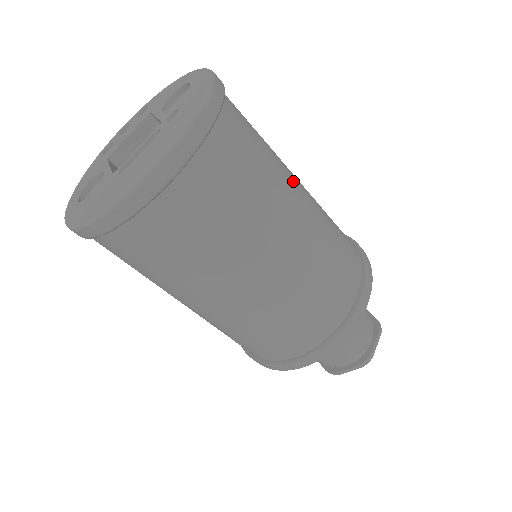
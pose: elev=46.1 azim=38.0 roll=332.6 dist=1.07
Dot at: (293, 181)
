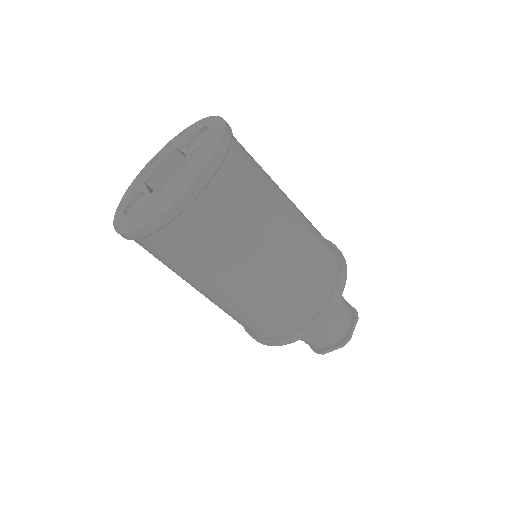
Dot at: (283, 198)
